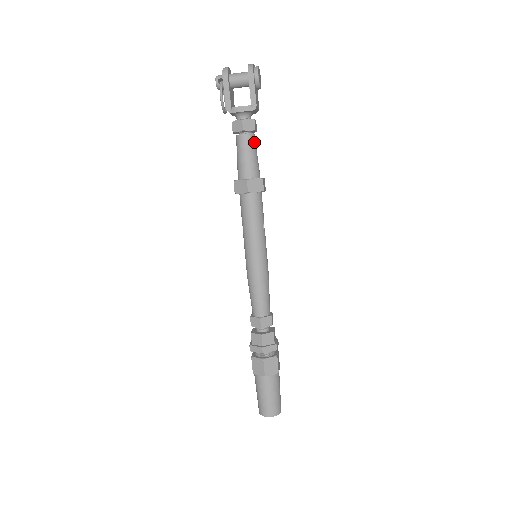
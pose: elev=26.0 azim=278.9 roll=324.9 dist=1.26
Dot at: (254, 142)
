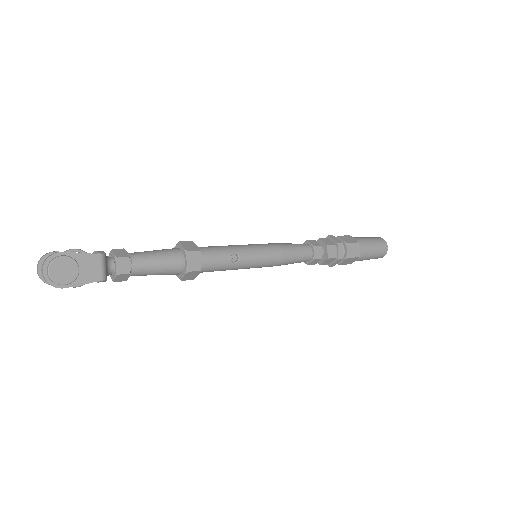
Dot at: (143, 269)
